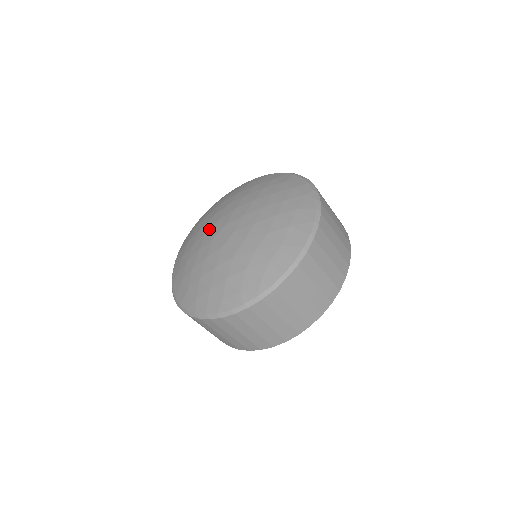
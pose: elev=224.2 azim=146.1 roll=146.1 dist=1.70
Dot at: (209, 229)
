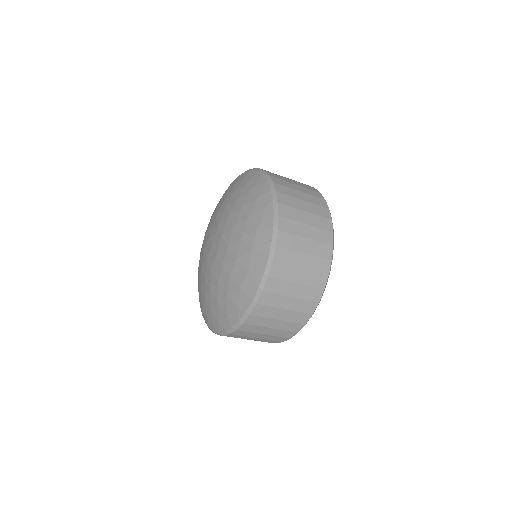
Dot at: (205, 247)
